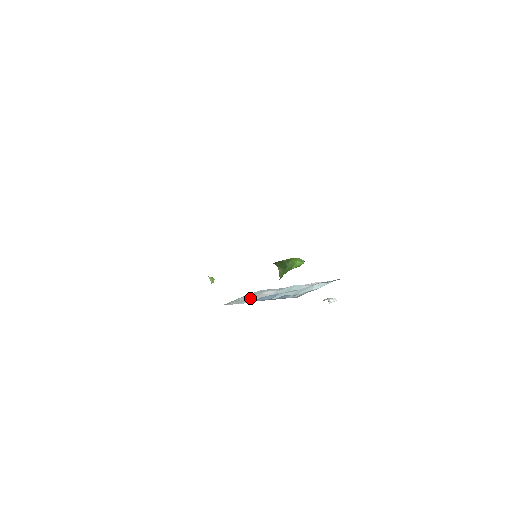
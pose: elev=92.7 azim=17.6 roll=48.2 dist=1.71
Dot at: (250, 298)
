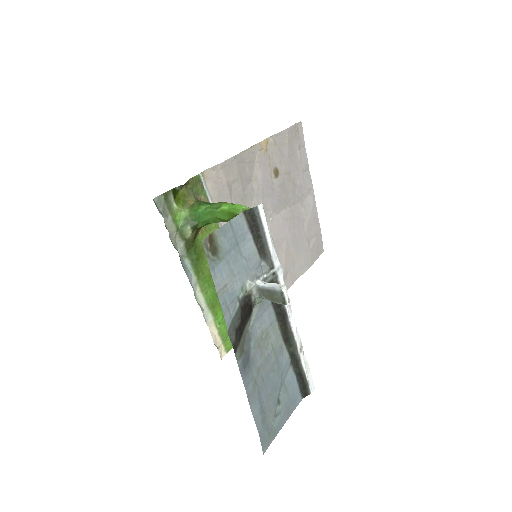
Dot at: occluded
